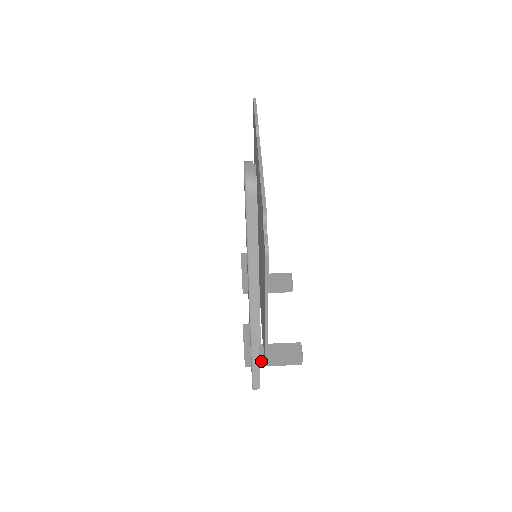
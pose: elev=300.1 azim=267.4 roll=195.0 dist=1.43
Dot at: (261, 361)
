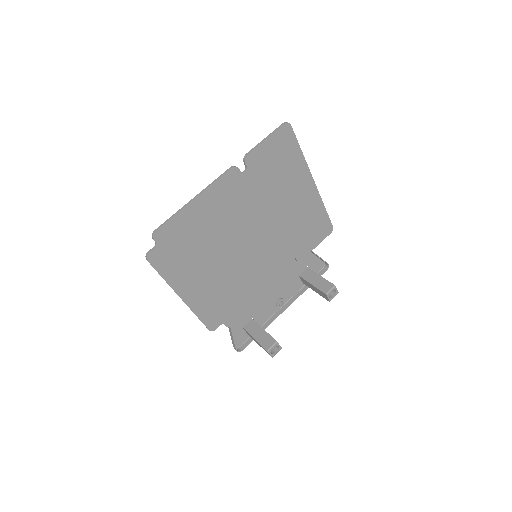
Dot at: occluded
